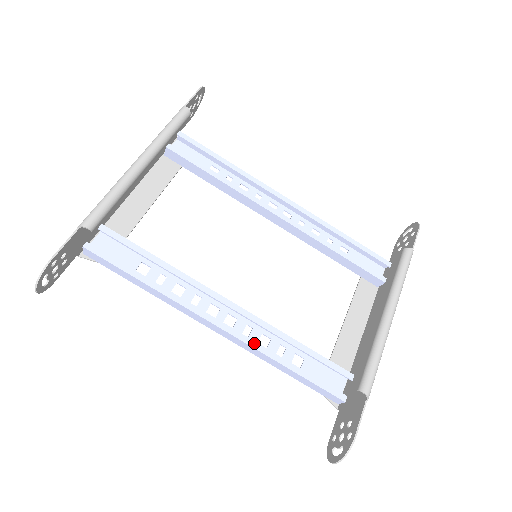
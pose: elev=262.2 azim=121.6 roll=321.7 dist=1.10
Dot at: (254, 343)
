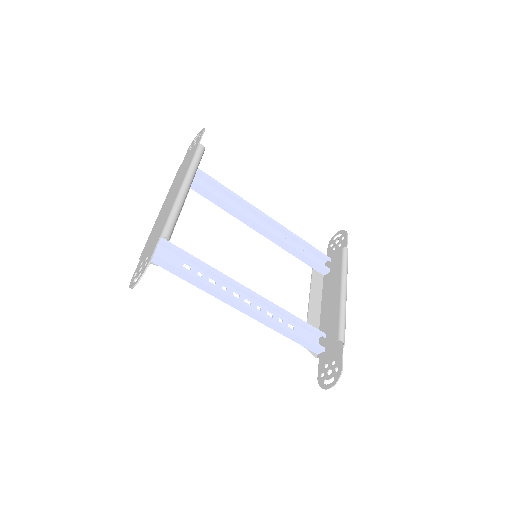
Dot at: (268, 317)
